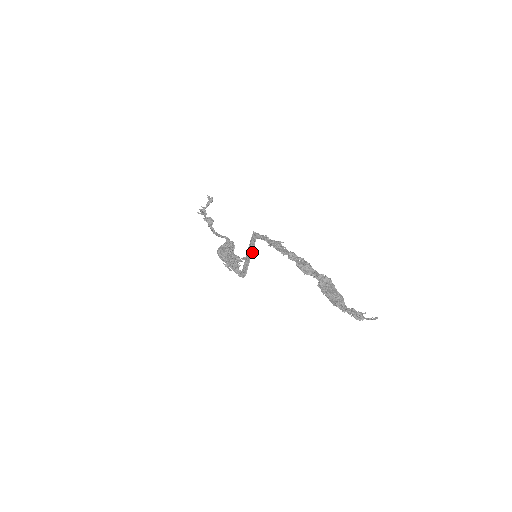
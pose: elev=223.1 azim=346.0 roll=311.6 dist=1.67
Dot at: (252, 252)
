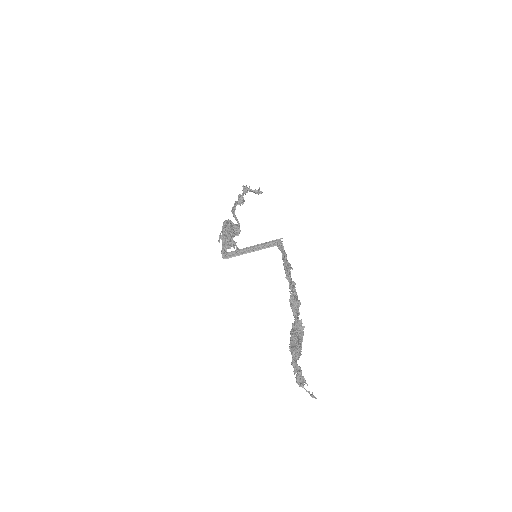
Dot at: (256, 250)
